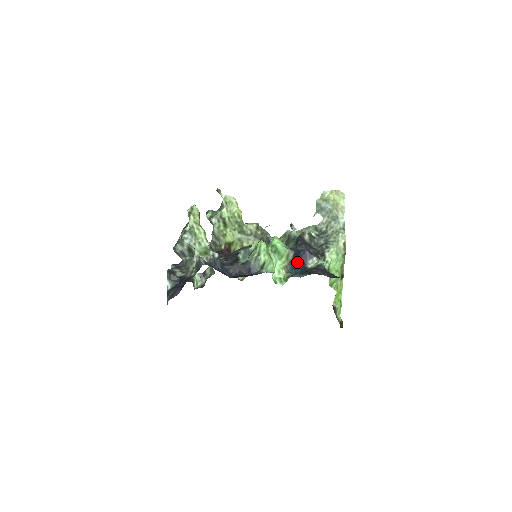
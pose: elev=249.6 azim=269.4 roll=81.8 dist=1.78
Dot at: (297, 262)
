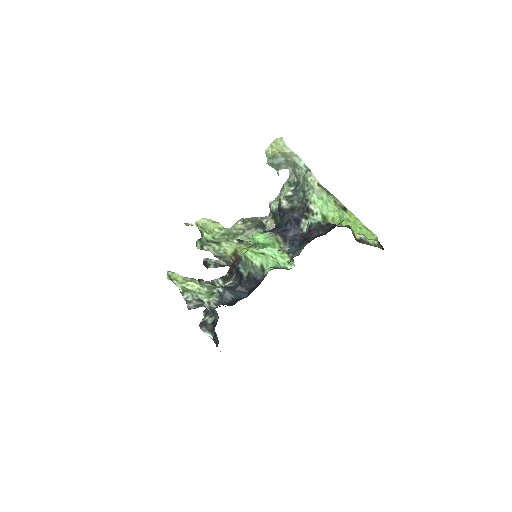
Dot at: (291, 236)
